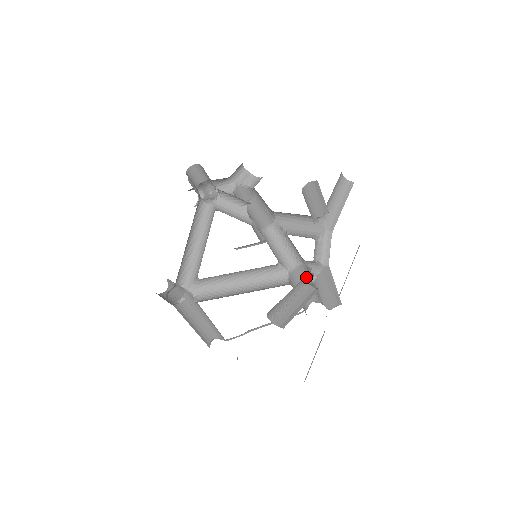
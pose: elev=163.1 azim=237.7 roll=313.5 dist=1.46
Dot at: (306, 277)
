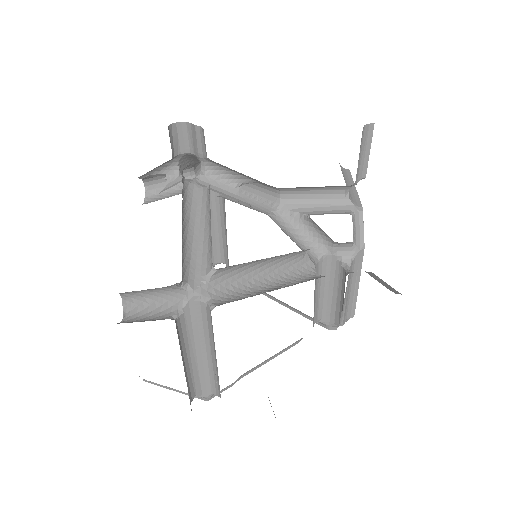
Dot at: occluded
